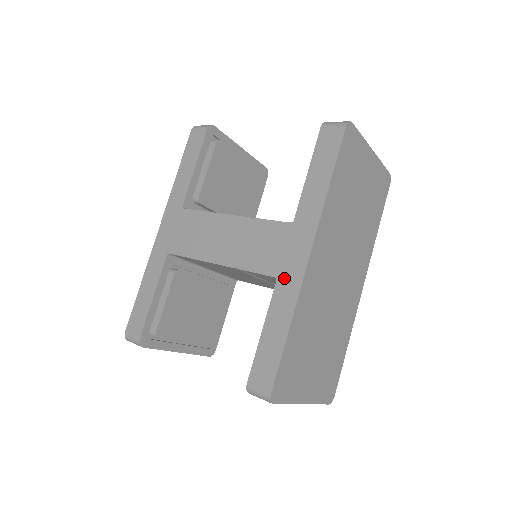
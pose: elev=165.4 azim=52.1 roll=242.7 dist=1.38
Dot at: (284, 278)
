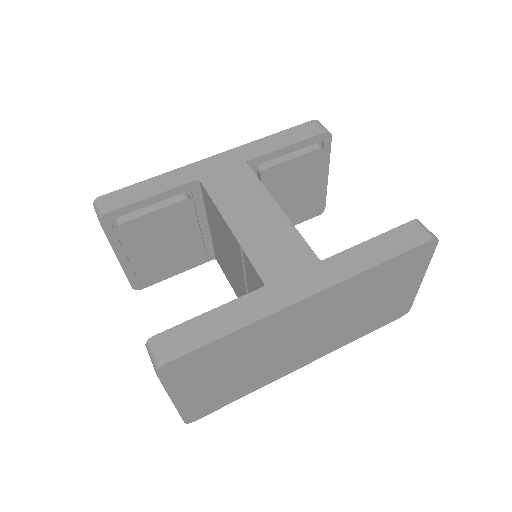
Dot at: (271, 291)
